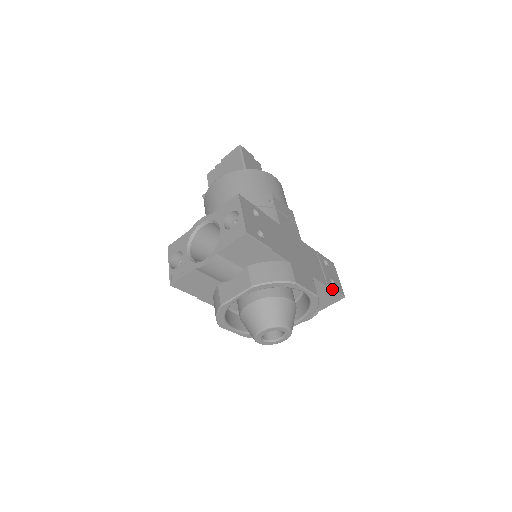
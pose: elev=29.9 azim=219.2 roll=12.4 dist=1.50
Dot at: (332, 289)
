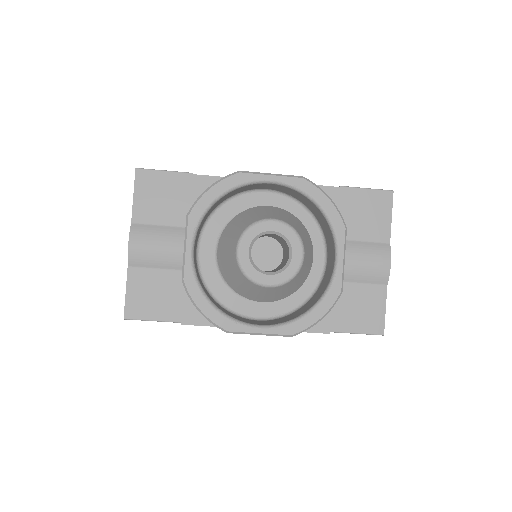
Dot at: (353, 188)
